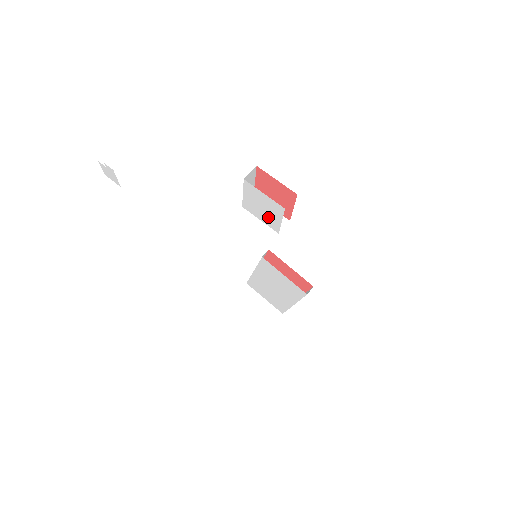
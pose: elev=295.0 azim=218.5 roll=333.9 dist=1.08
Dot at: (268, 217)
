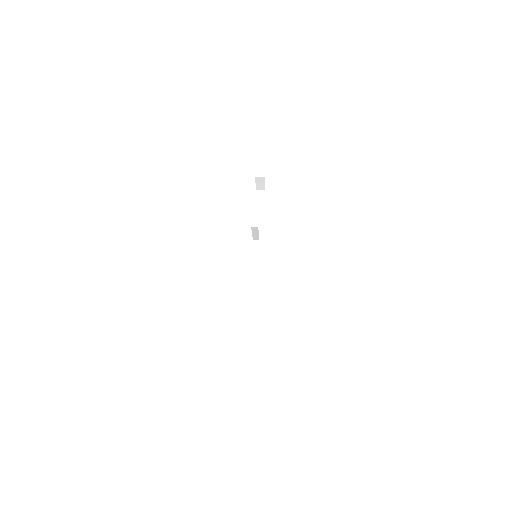
Dot at: occluded
